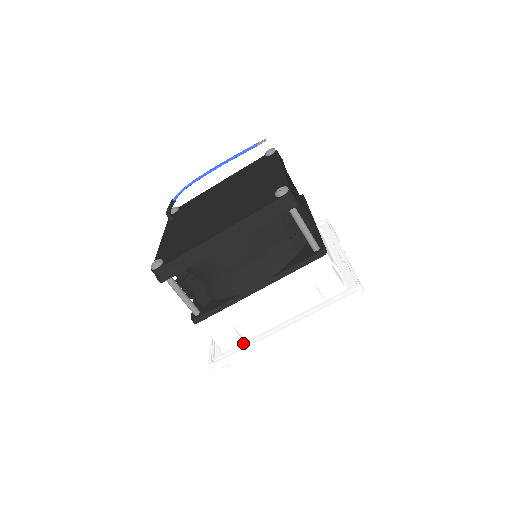
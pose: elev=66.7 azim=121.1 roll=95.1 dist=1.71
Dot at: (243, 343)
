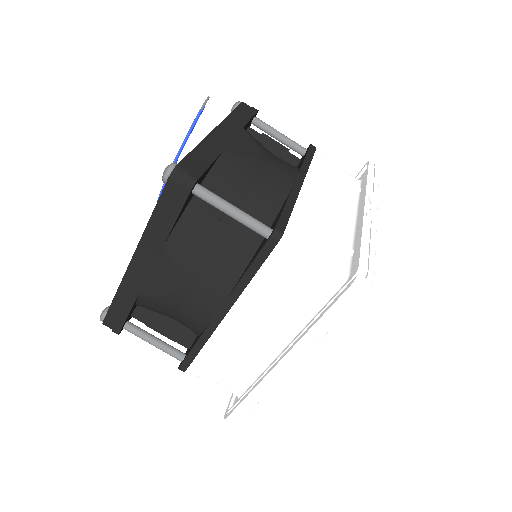
Dot at: occluded
